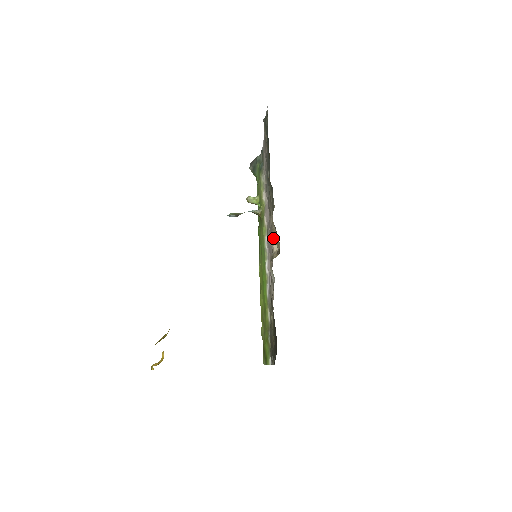
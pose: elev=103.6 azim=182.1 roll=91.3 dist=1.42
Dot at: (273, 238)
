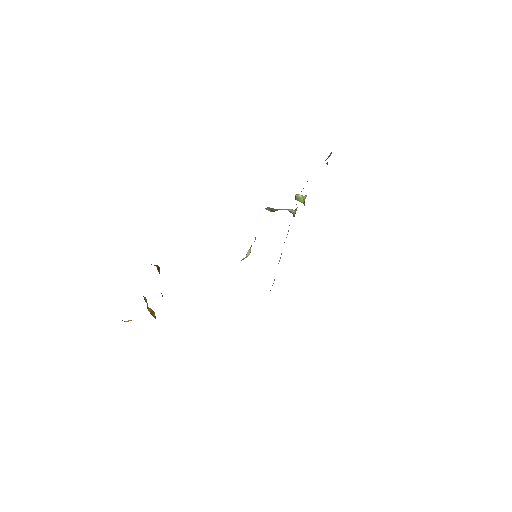
Dot at: occluded
